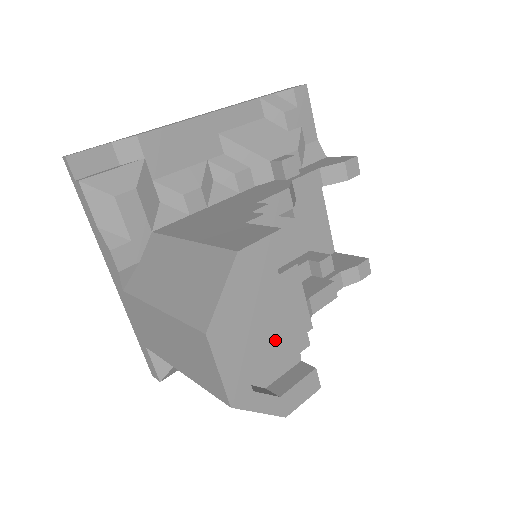
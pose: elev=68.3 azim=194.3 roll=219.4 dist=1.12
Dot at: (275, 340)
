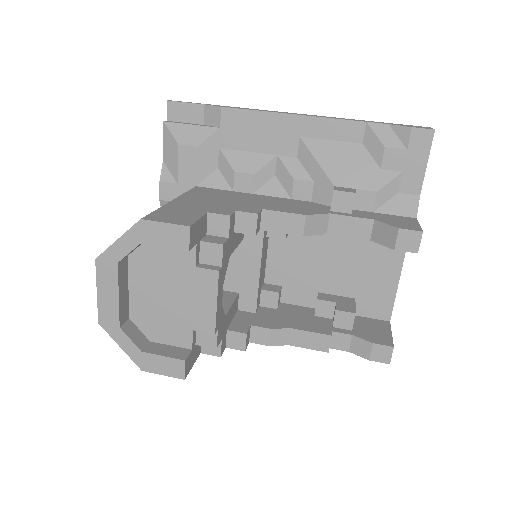
Dot at: (173, 314)
